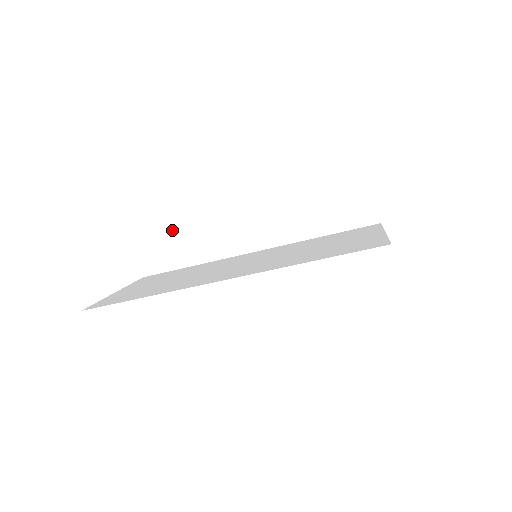
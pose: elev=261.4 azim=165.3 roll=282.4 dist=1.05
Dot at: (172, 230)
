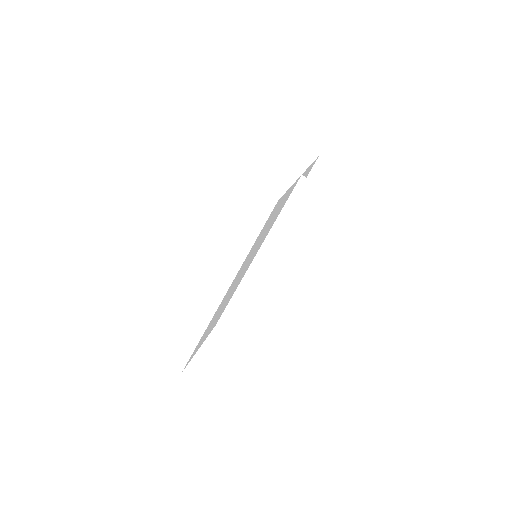
Dot at: (201, 283)
